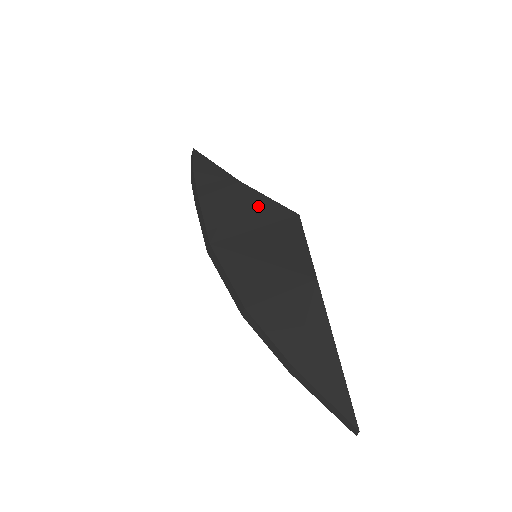
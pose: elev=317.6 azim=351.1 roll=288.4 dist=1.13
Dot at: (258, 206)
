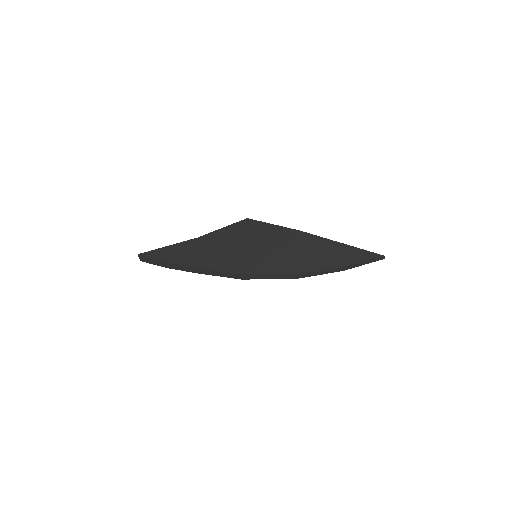
Dot at: (226, 237)
